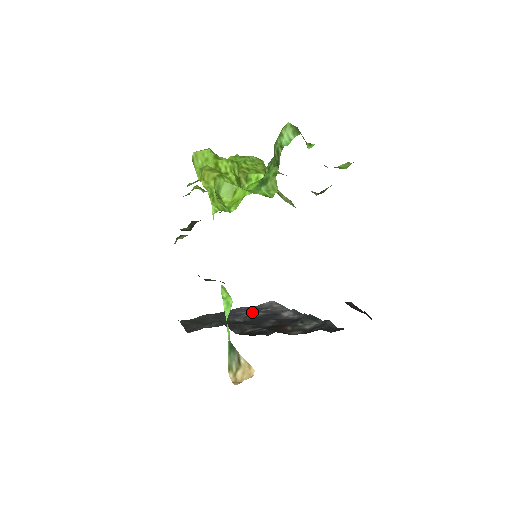
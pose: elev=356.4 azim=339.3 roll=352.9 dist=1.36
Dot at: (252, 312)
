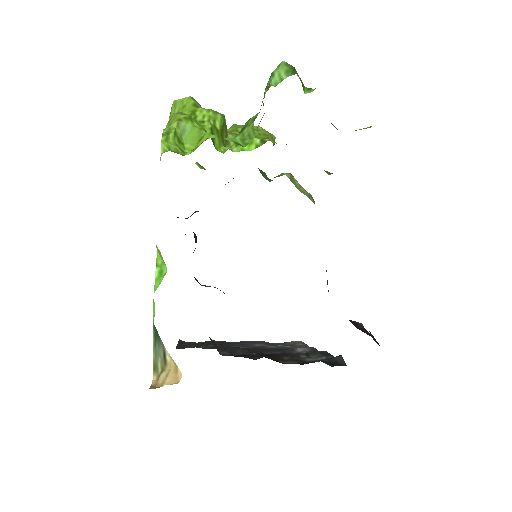
Dot at: occluded
